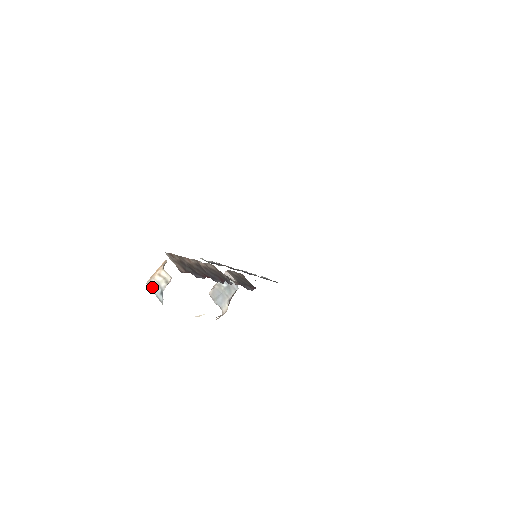
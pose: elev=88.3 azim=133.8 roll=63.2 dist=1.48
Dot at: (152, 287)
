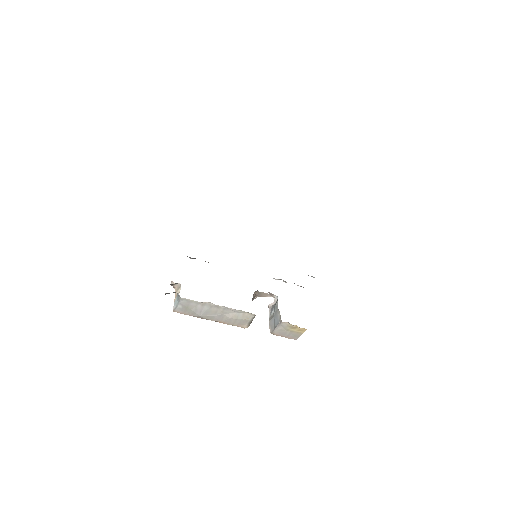
Dot at: (175, 305)
